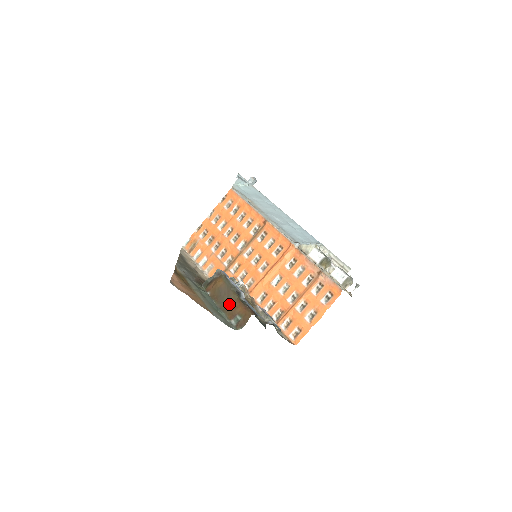
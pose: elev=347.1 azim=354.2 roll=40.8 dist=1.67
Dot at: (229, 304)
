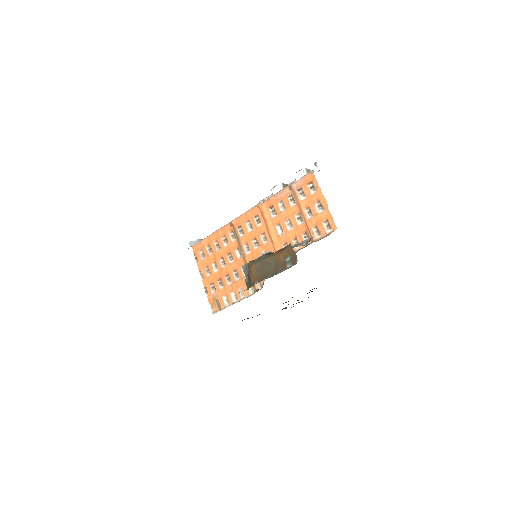
Dot at: (273, 265)
